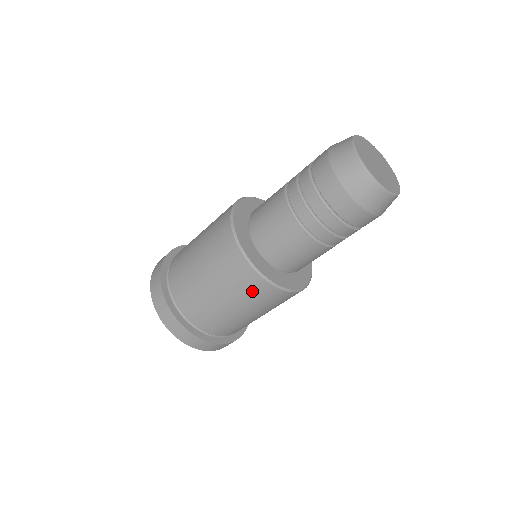
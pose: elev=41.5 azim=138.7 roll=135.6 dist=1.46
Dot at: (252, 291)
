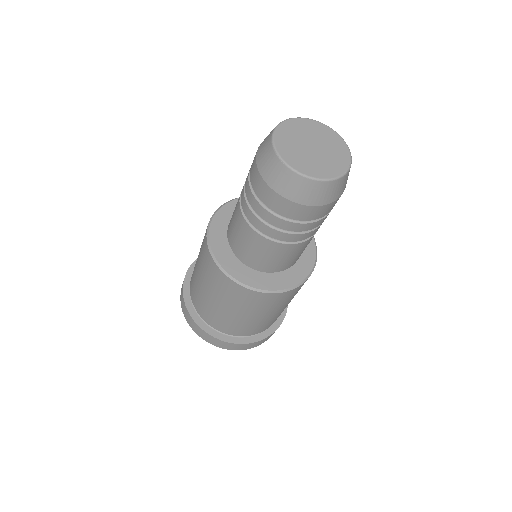
Dot at: (289, 297)
